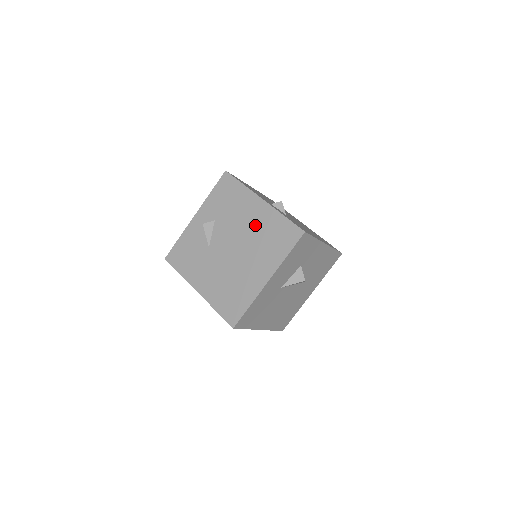
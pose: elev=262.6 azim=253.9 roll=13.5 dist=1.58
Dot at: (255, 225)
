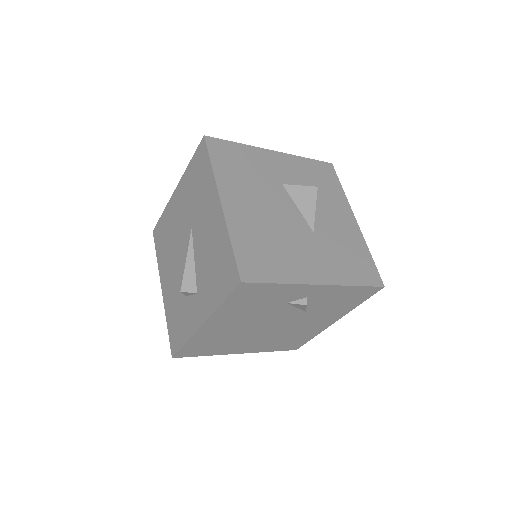
Dot at: occluded
